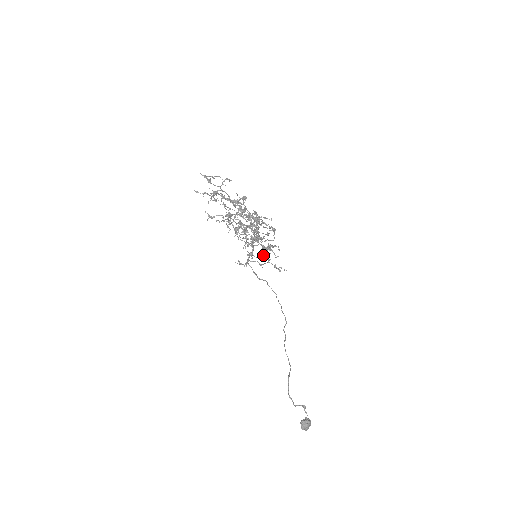
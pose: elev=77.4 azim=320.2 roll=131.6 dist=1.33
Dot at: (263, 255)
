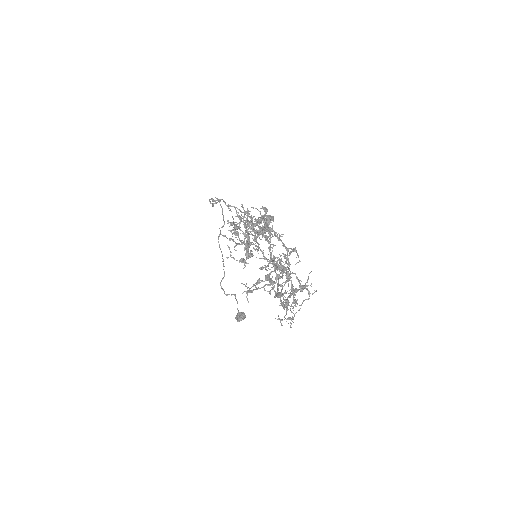
Dot at: occluded
